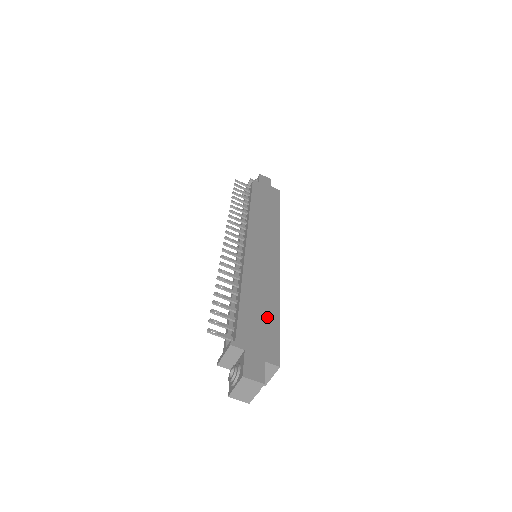
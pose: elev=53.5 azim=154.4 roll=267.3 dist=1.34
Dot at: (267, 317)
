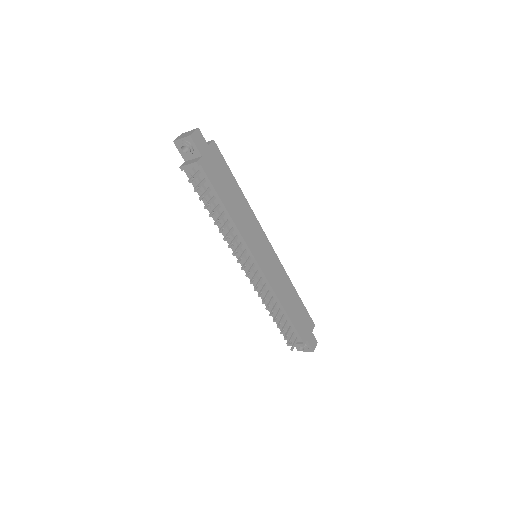
Dot at: (299, 307)
